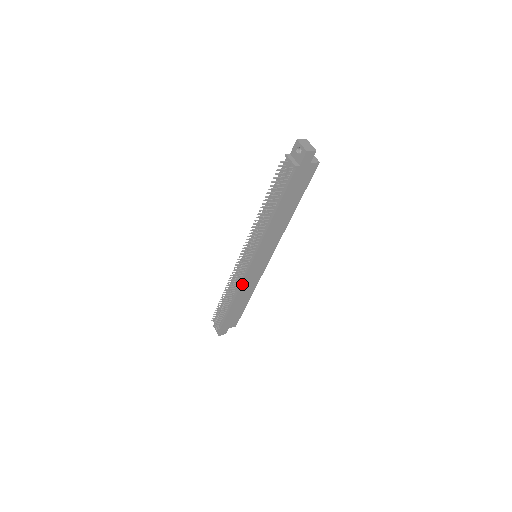
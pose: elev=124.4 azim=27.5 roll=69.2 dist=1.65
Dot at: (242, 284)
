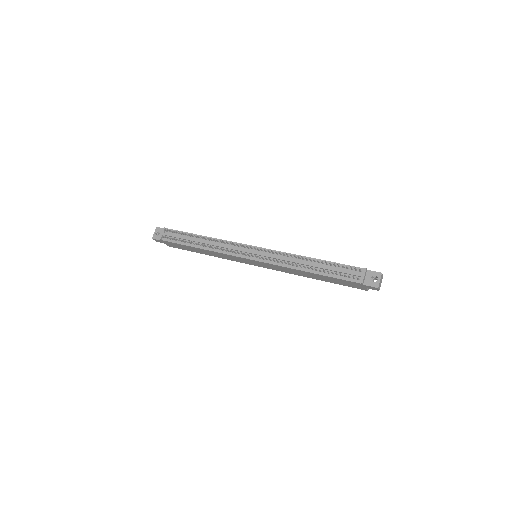
Dot at: (224, 253)
